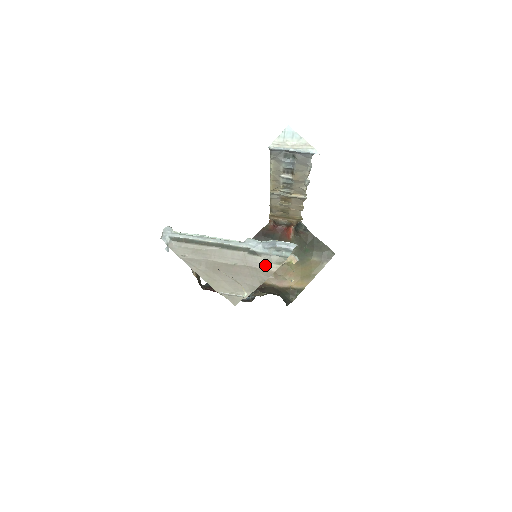
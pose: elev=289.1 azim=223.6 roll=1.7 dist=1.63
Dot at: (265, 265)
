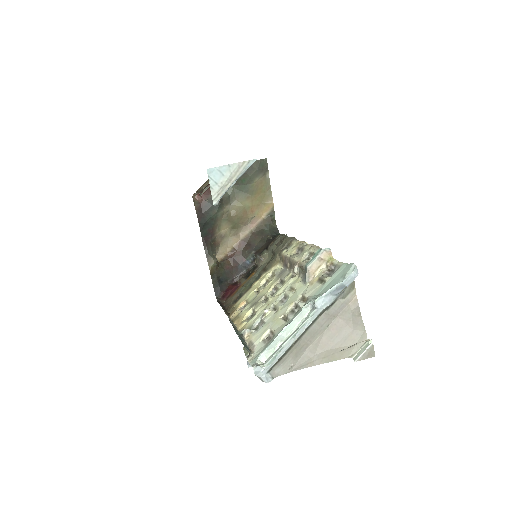
Dot at: (346, 301)
